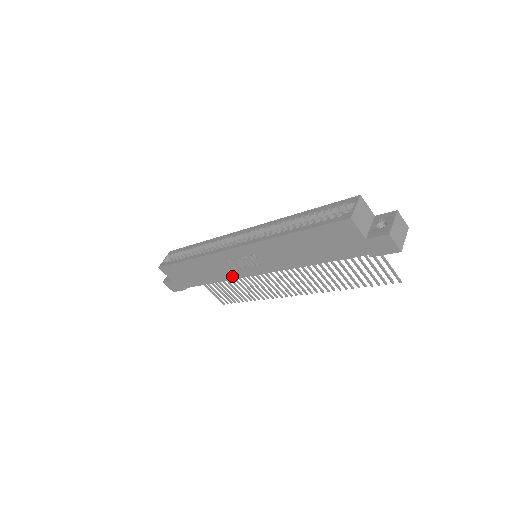
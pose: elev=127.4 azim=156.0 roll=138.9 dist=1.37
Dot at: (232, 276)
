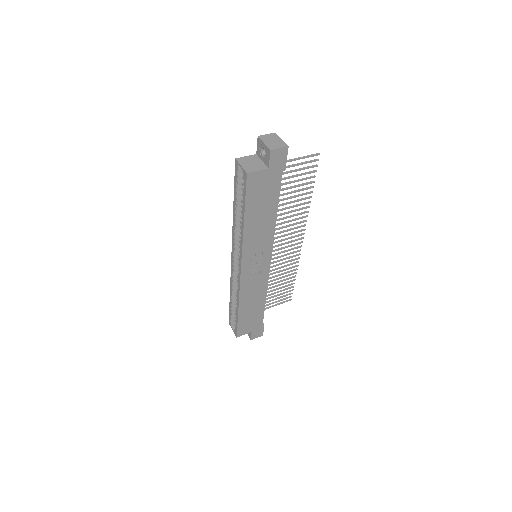
Dot at: (265, 282)
